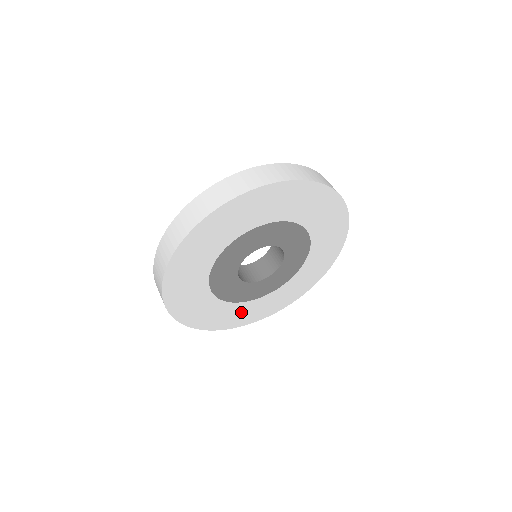
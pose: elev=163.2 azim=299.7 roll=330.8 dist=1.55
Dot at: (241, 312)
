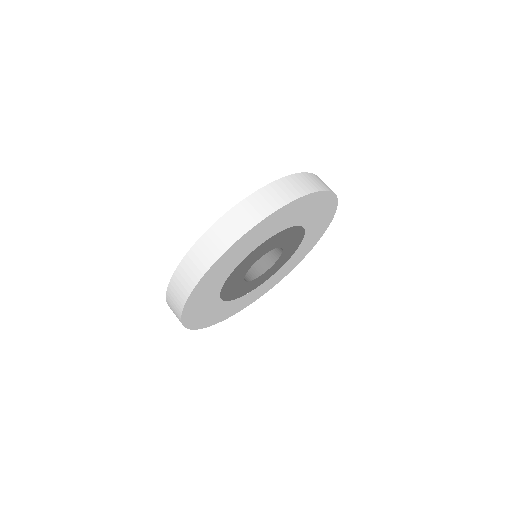
Dot at: (218, 311)
